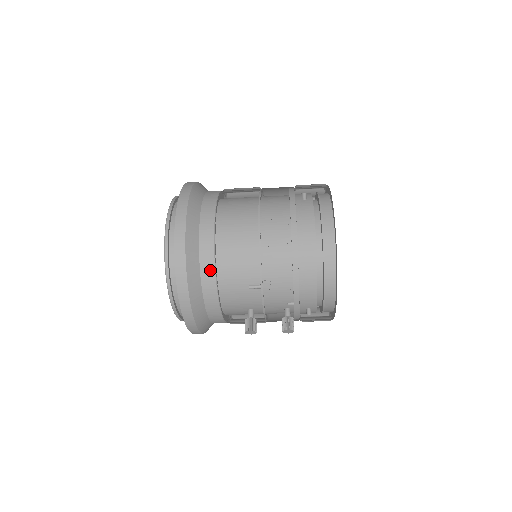
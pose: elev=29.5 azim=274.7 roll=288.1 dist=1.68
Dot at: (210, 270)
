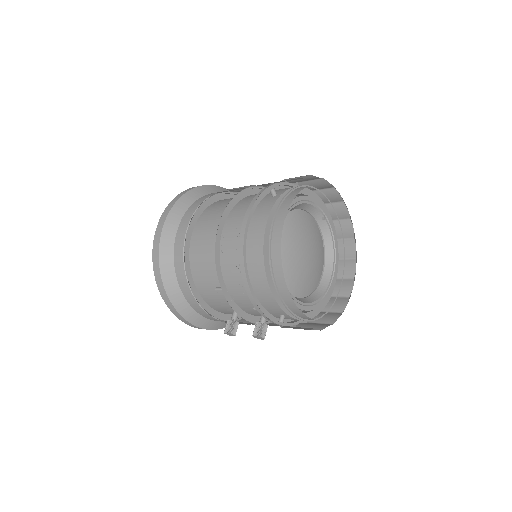
Dot at: (182, 272)
